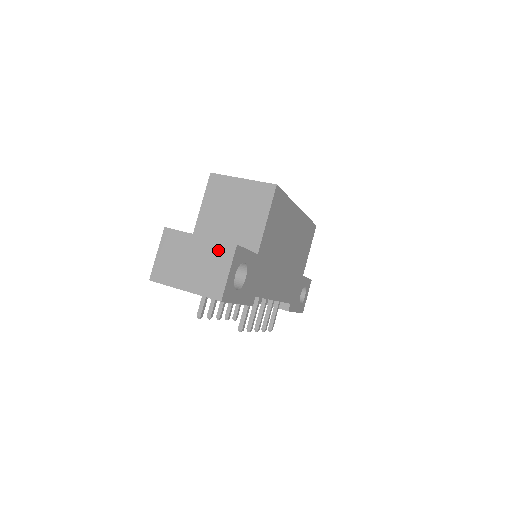
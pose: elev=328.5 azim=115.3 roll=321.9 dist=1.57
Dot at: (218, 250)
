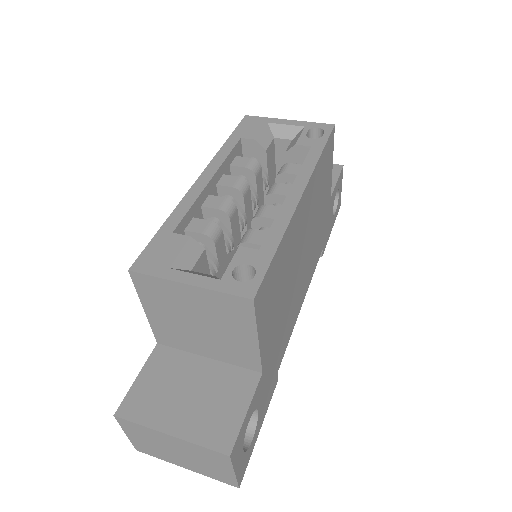
Dot at: (206, 454)
